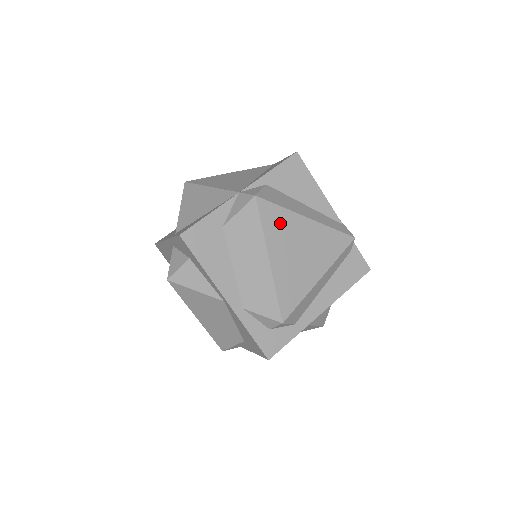
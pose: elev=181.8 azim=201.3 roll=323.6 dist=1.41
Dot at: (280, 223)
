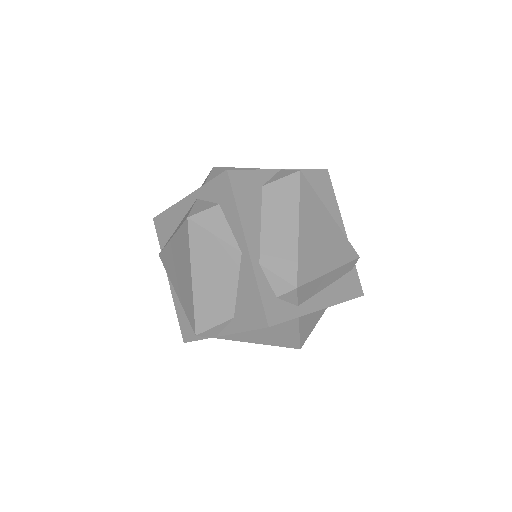
Dot at: (312, 204)
